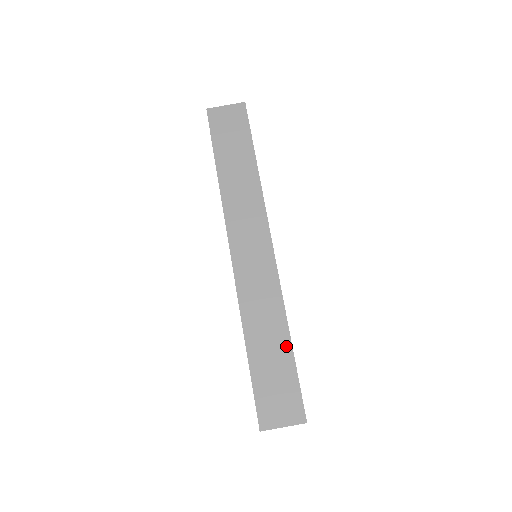
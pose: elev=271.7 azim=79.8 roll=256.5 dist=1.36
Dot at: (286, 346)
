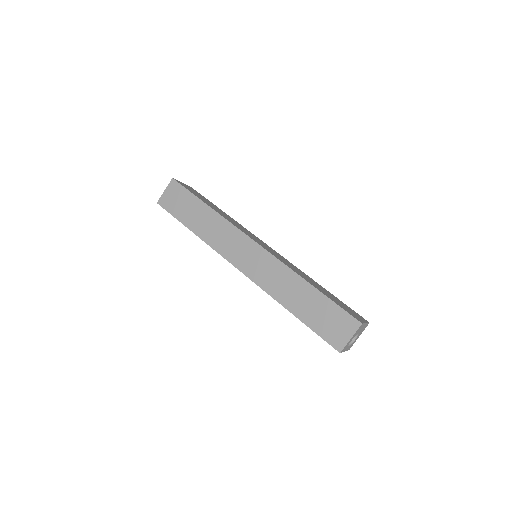
Dot at: (312, 291)
